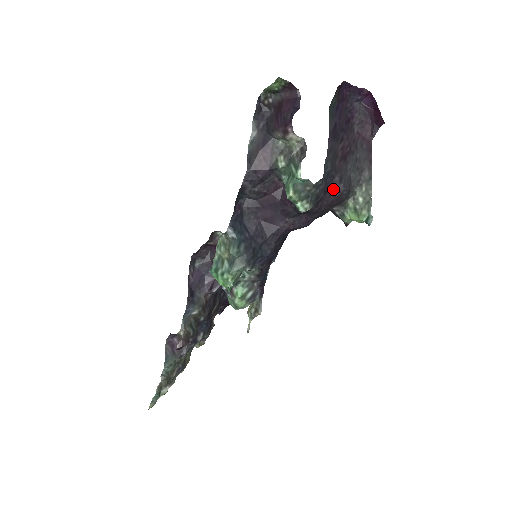
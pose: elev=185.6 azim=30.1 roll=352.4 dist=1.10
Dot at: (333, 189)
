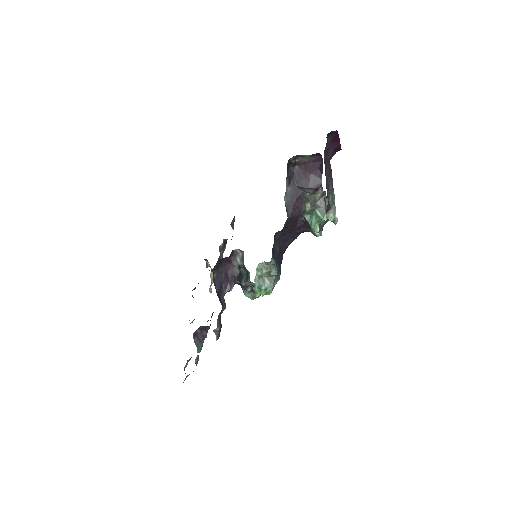
Dot at: occluded
